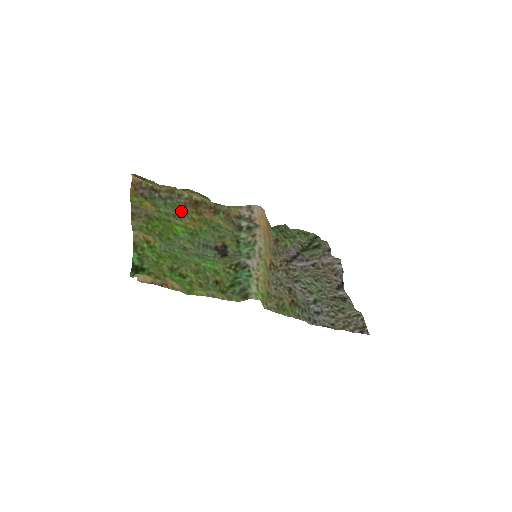
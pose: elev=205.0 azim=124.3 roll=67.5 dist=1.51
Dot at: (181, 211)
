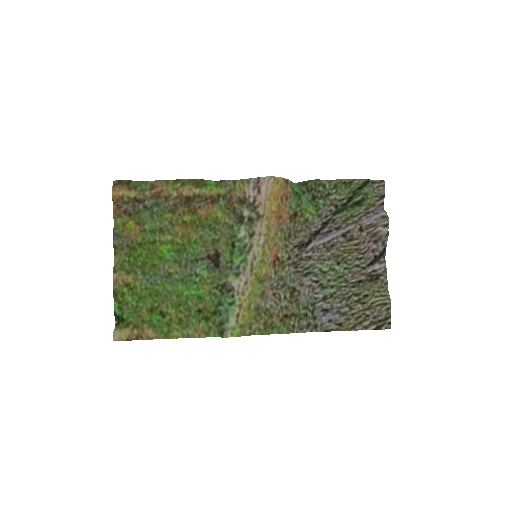
Dot at: (170, 217)
